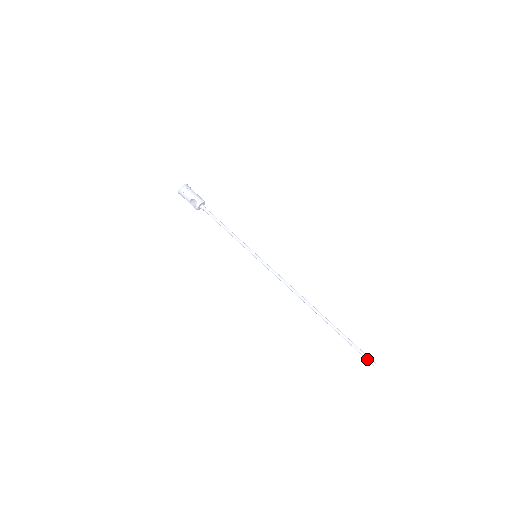
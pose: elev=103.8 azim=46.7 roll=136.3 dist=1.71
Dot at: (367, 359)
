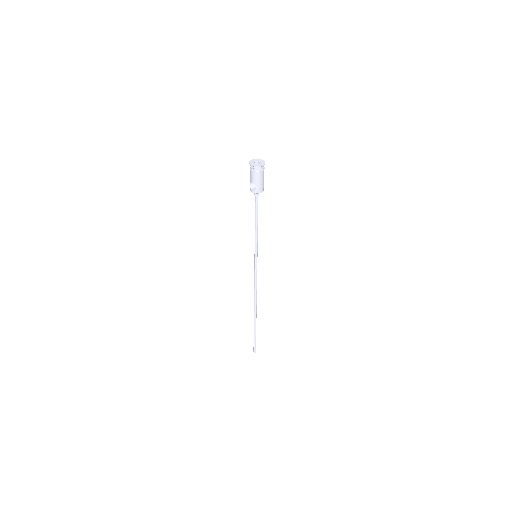
Dot at: (254, 348)
